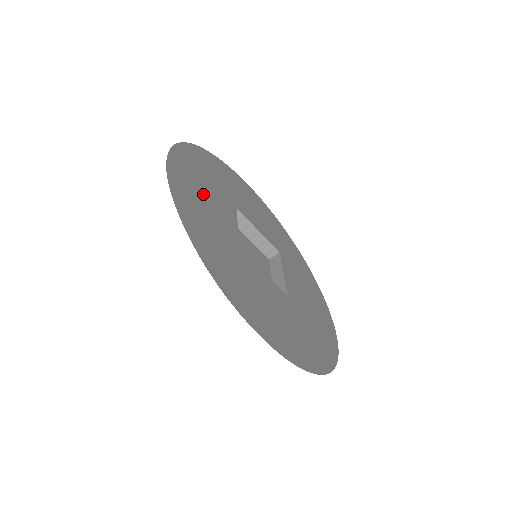
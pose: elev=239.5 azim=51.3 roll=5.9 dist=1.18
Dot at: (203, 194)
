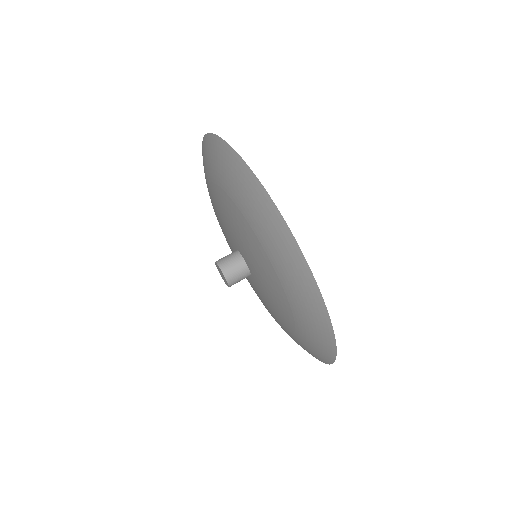
Dot at: occluded
